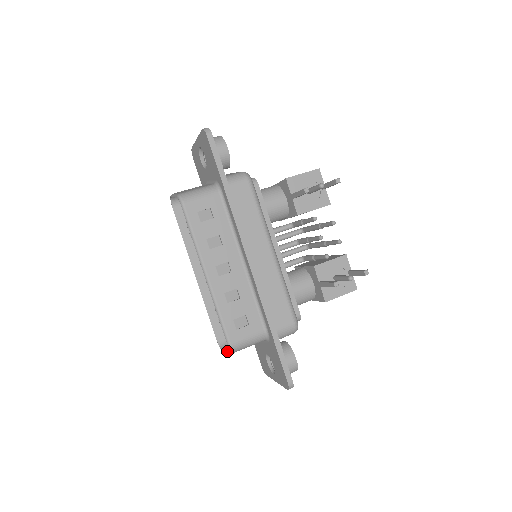
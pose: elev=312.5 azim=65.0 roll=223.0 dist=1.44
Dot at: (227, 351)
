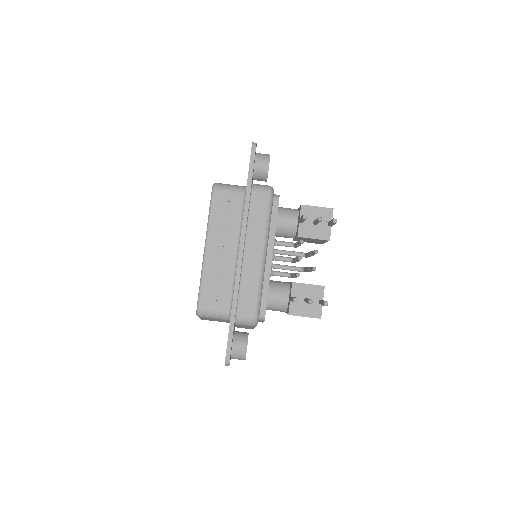
Dot at: occluded
